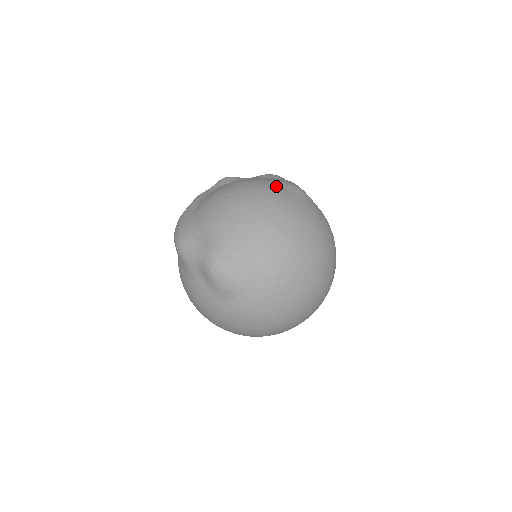
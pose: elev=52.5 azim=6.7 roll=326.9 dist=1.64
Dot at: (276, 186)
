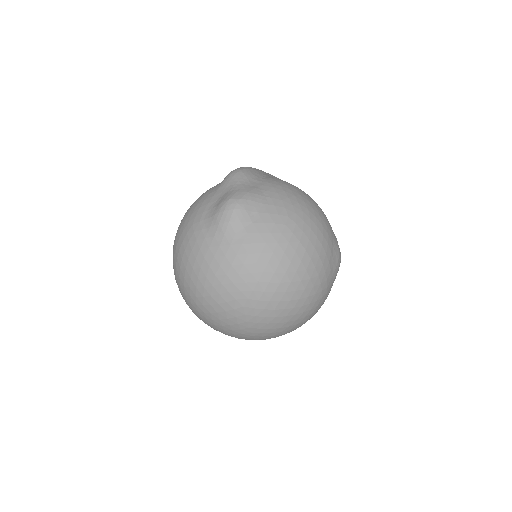
Dot at: (332, 235)
